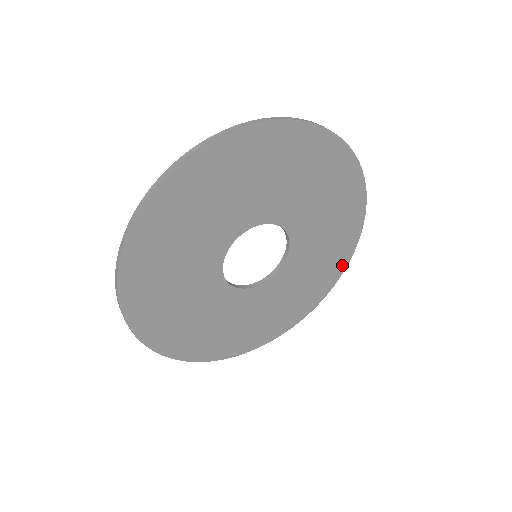
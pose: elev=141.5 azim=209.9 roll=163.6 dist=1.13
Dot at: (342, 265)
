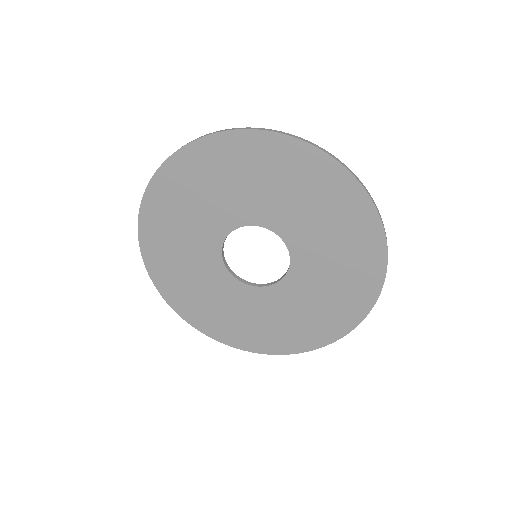
Dot at: (319, 341)
